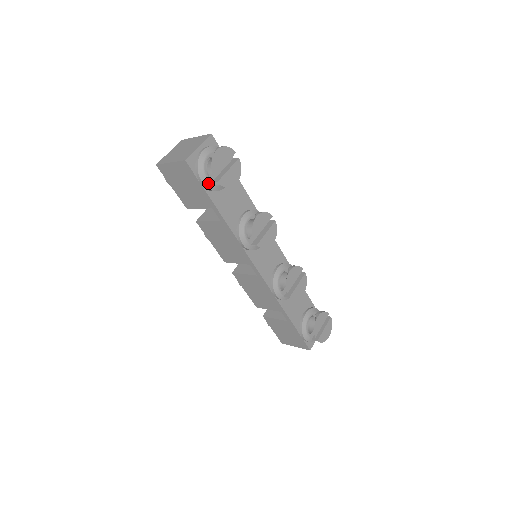
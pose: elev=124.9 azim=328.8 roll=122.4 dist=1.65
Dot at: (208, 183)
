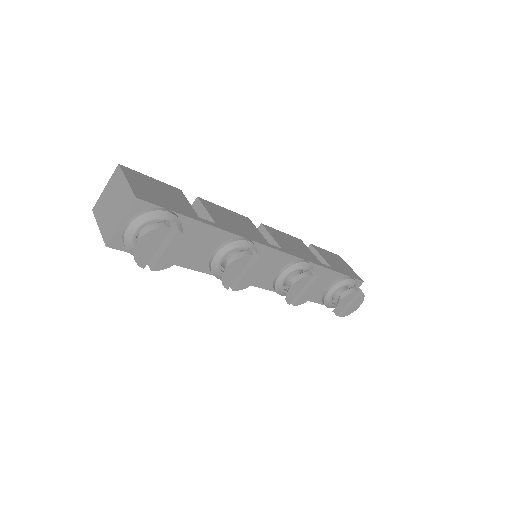
Dot at: occluded
